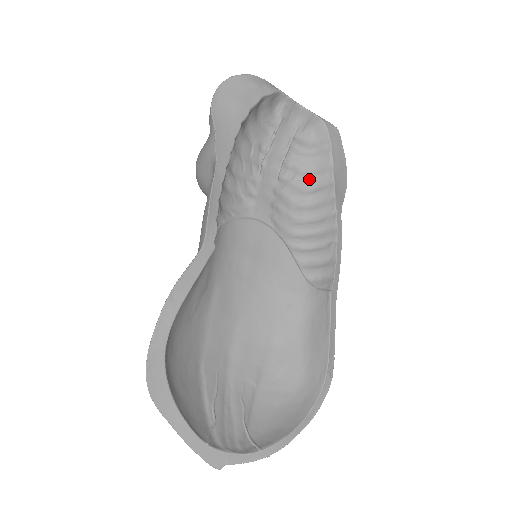
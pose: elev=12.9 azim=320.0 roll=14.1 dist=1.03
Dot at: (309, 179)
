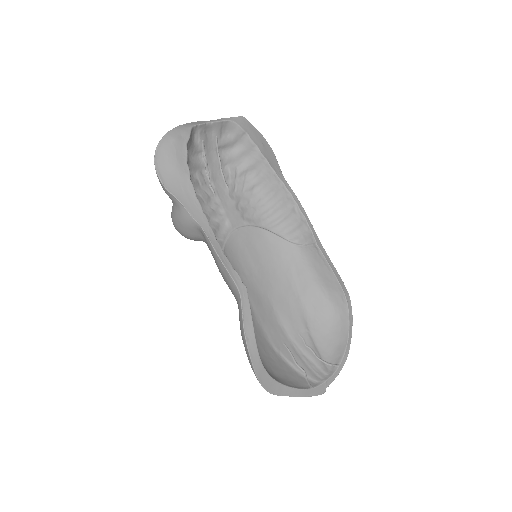
Dot at: (247, 169)
